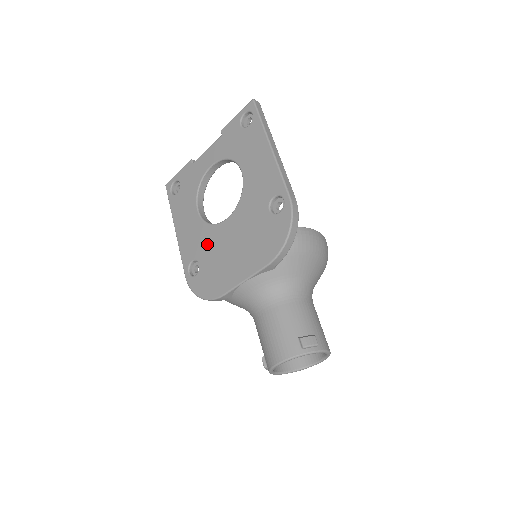
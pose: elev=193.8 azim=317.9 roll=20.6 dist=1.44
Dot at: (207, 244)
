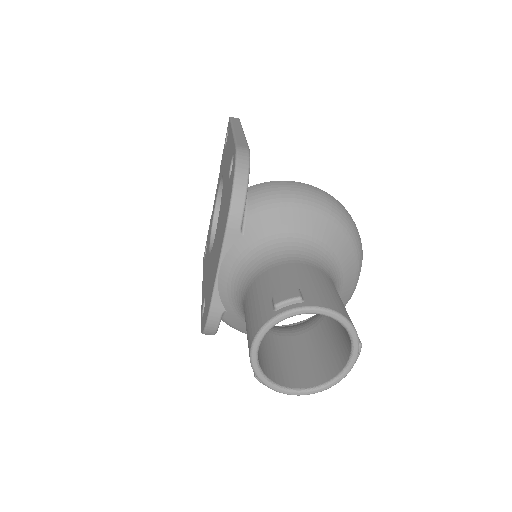
Dot at: (209, 271)
